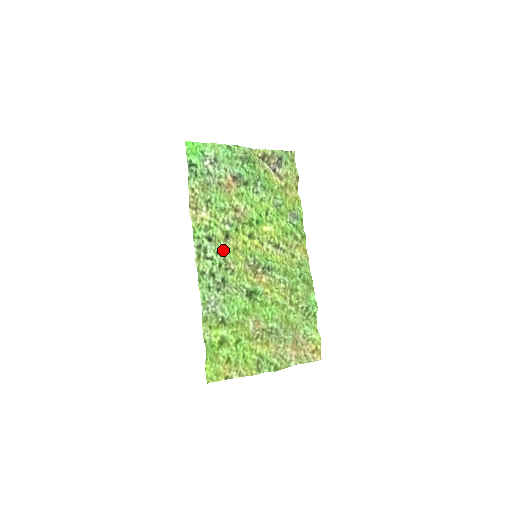
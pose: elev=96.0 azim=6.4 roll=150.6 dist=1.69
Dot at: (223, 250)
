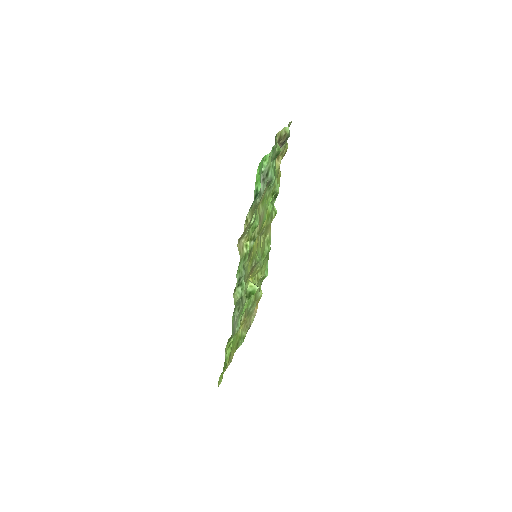
Dot at: (246, 269)
